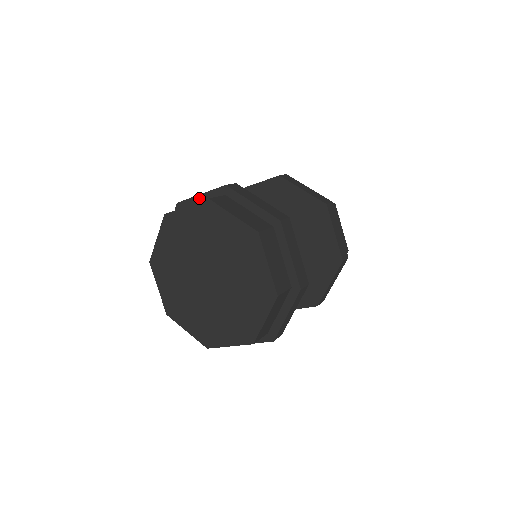
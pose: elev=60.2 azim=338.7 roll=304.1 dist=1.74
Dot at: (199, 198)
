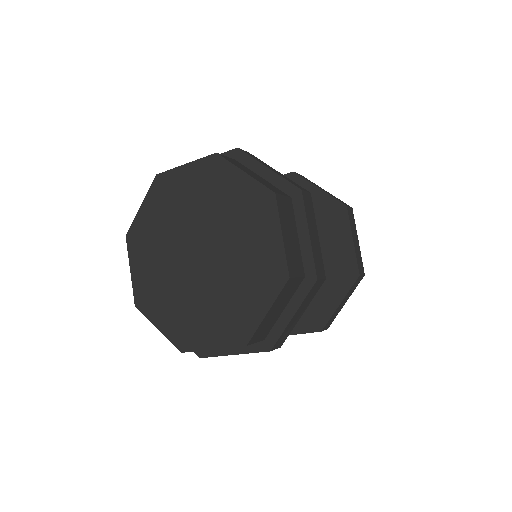
Dot at: (263, 169)
